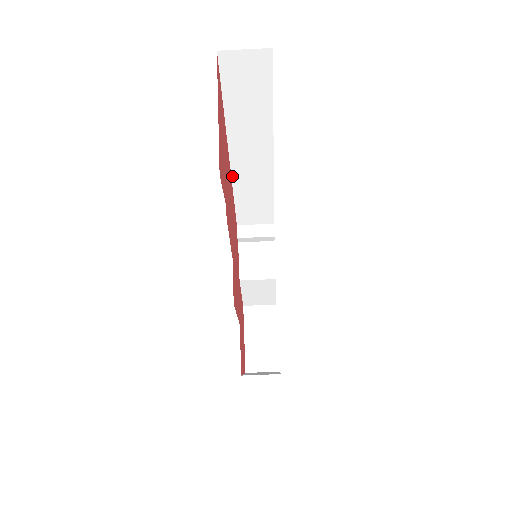
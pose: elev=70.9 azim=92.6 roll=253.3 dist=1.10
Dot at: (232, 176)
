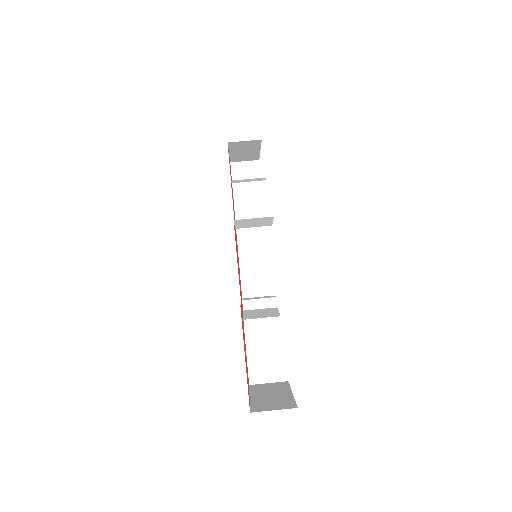
Dot at: (238, 244)
